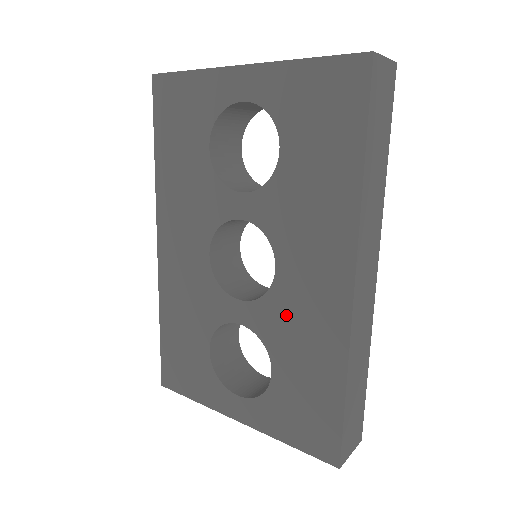
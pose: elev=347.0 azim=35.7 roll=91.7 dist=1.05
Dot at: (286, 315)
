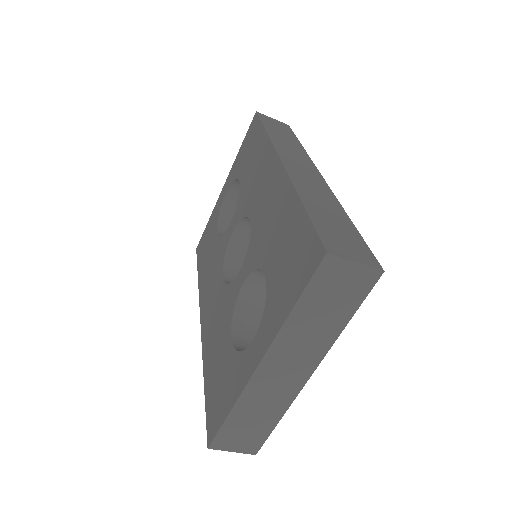
Dot at: (261, 231)
